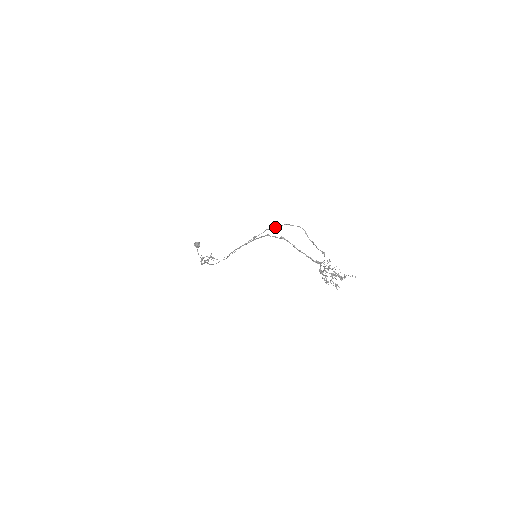
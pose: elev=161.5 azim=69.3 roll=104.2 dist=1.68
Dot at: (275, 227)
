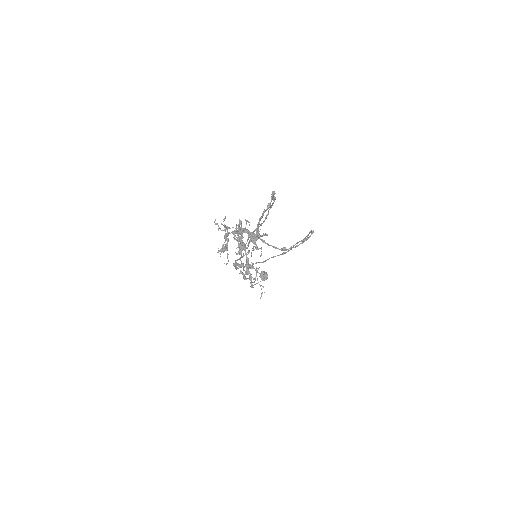
Dot at: (304, 239)
